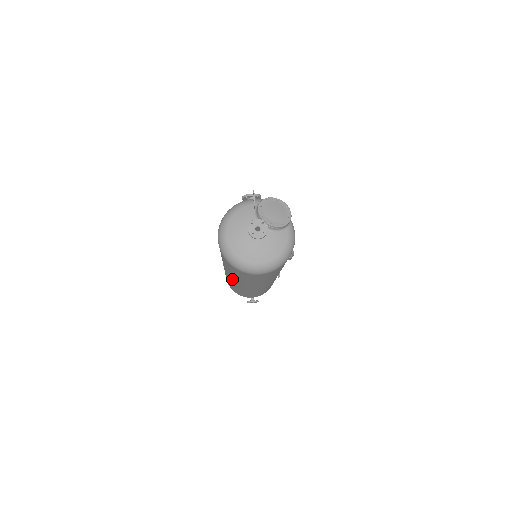
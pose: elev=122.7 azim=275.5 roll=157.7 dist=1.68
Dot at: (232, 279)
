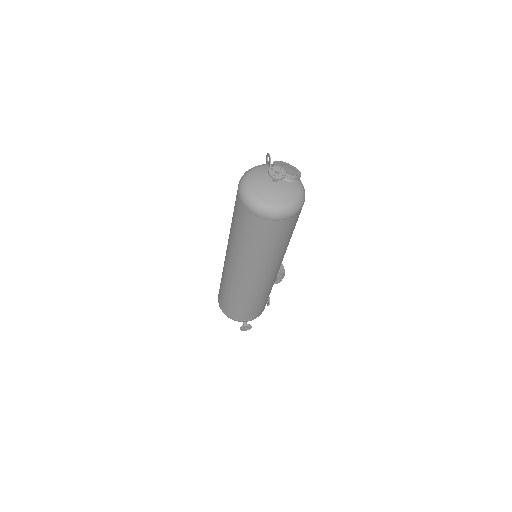
Dot at: (238, 266)
